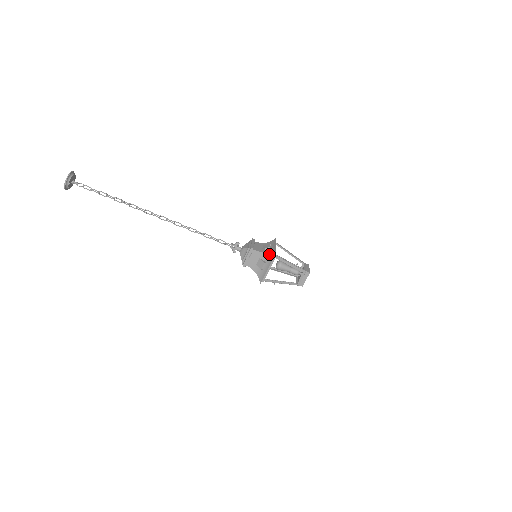
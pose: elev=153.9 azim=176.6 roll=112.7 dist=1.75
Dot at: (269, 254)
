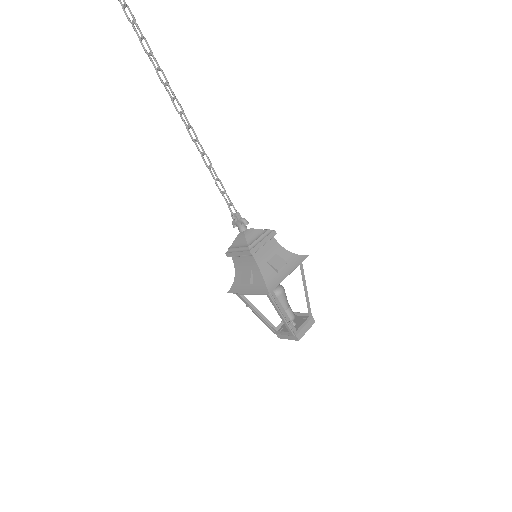
Dot at: (264, 282)
